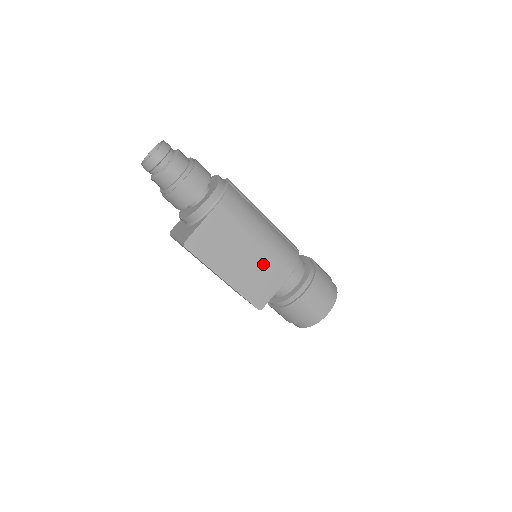
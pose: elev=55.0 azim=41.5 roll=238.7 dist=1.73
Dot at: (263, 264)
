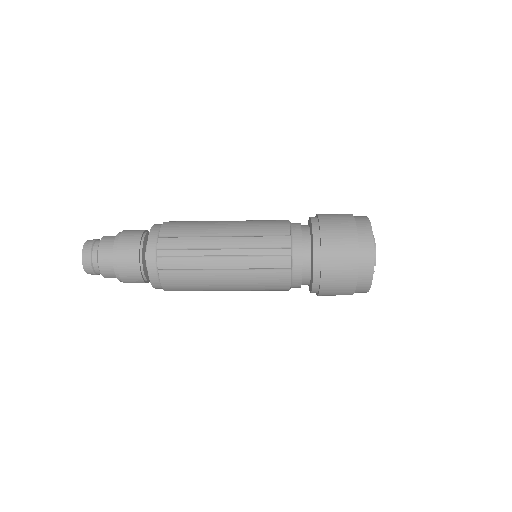
Dot at: occluded
